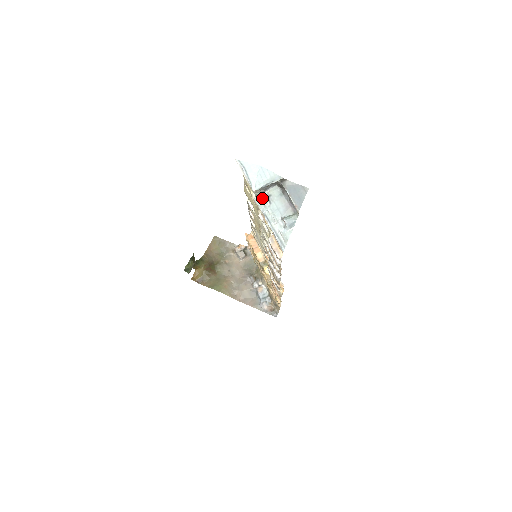
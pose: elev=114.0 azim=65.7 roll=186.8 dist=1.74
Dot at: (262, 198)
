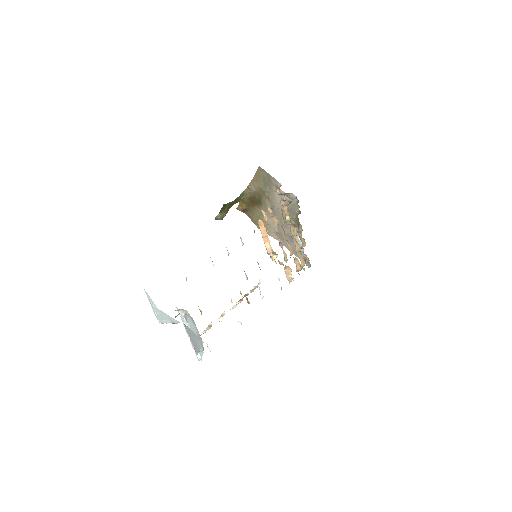
Dot at: (180, 314)
